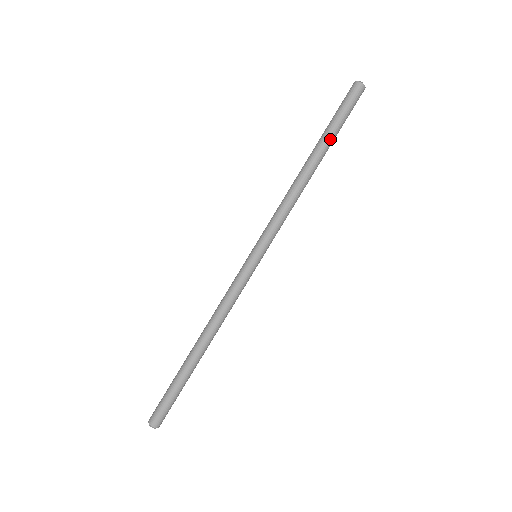
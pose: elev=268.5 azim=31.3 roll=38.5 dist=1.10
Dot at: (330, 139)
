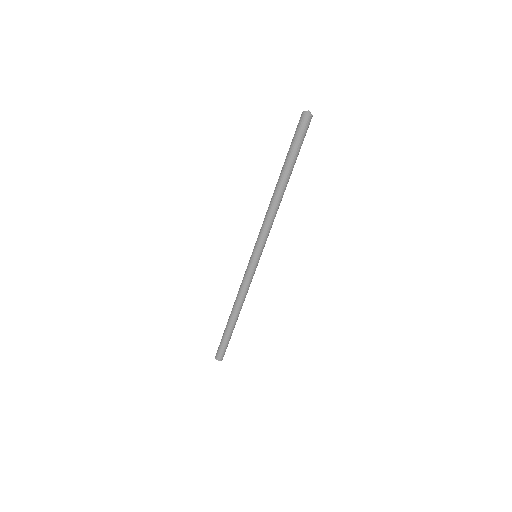
Dot at: (292, 166)
